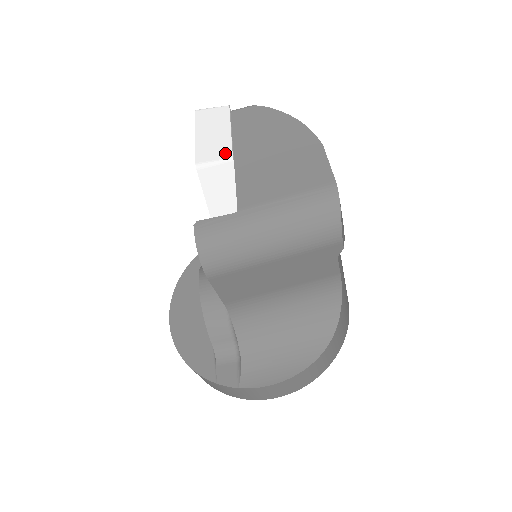
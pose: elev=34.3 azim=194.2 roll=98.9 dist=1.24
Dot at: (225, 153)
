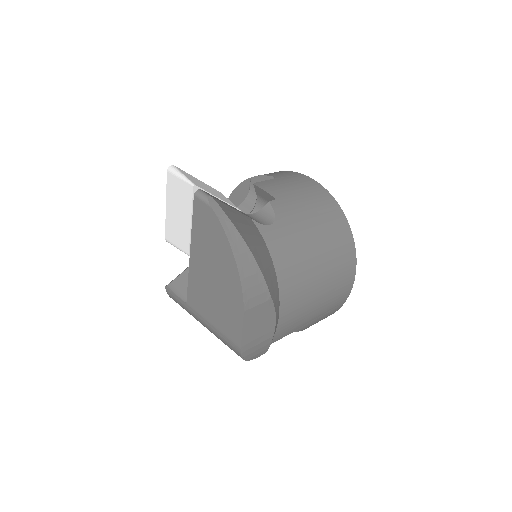
Dot at: (184, 245)
